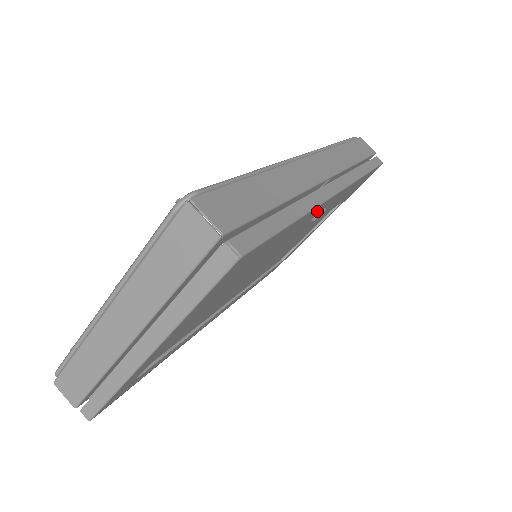
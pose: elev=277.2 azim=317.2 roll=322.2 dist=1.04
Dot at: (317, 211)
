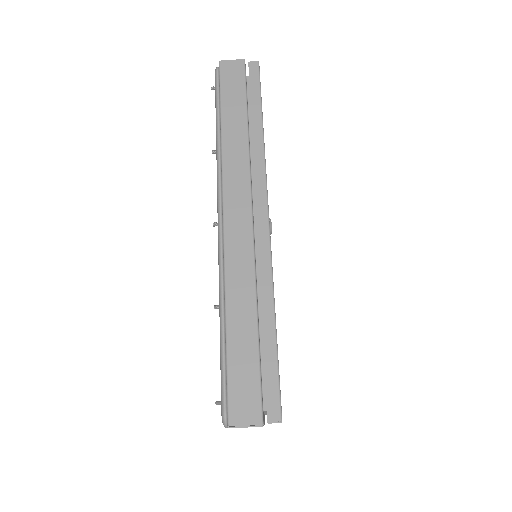
Dot at: occluded
